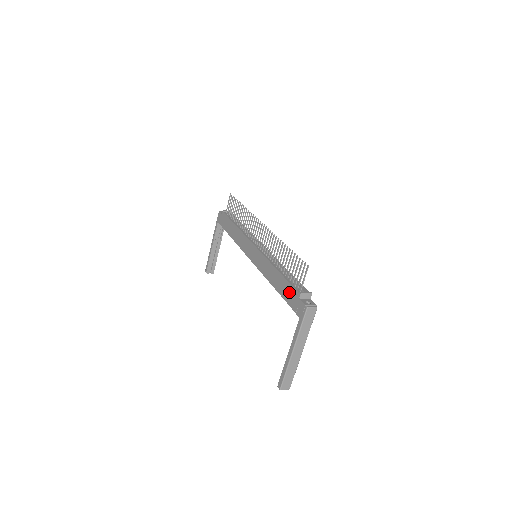
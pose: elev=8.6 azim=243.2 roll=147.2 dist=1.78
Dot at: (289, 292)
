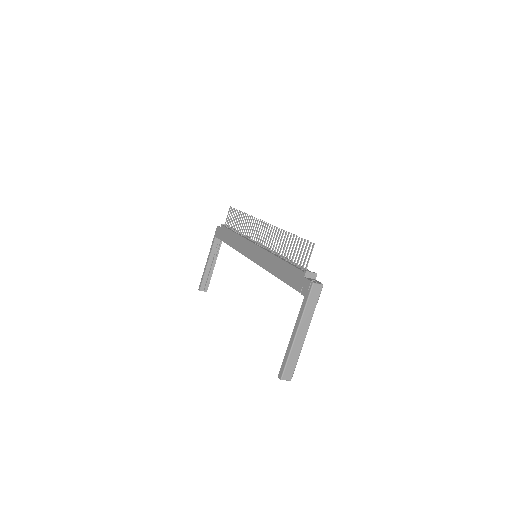
Dot at: (293, 275)
